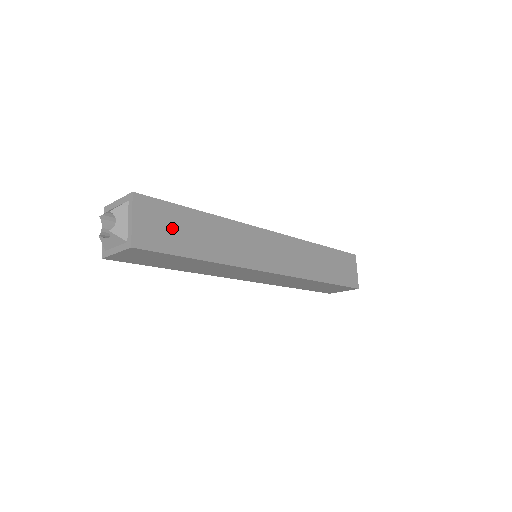
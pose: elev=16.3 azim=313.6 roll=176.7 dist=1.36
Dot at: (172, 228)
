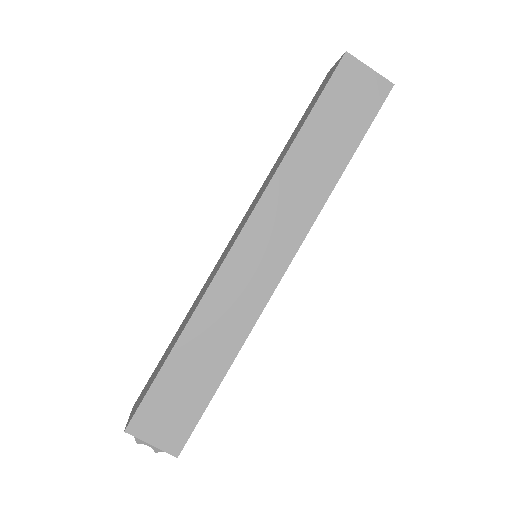
Dot at: (176, 401)
